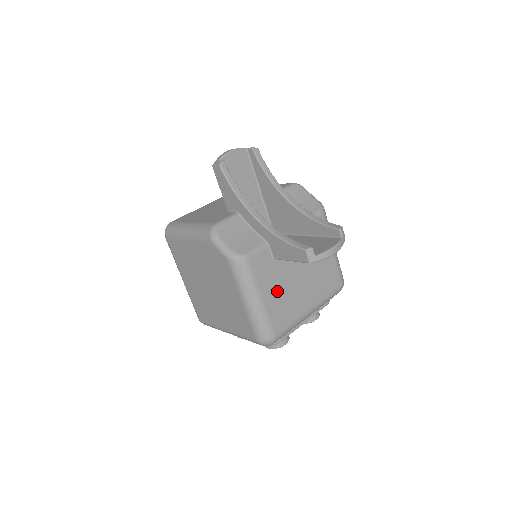
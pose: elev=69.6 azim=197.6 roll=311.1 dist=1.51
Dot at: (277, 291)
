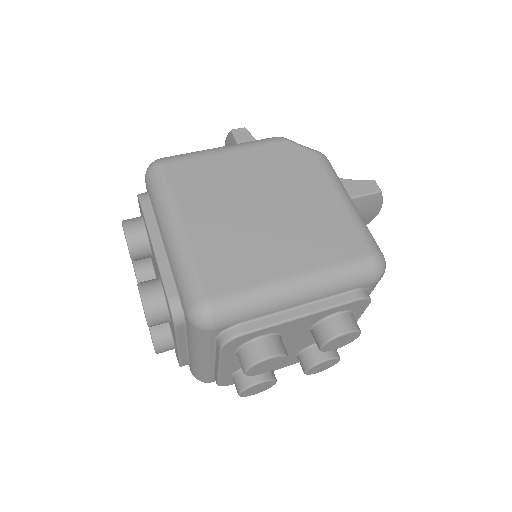
Dot at: occluded
